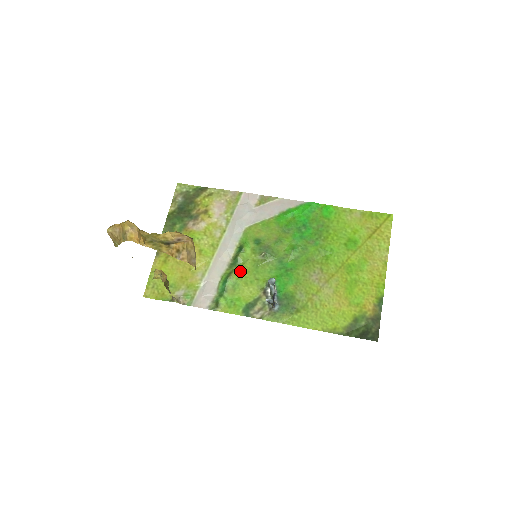
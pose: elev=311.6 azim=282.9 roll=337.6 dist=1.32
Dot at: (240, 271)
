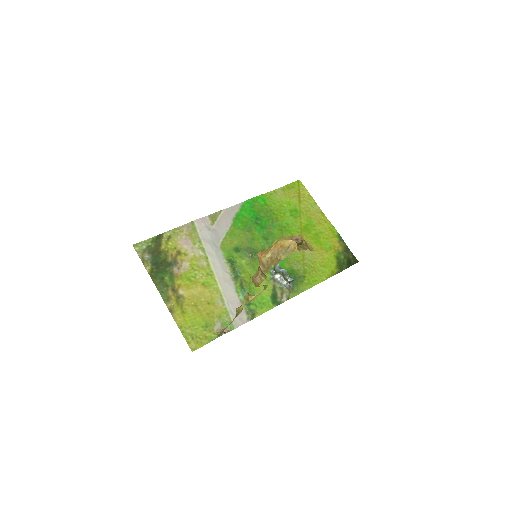
Dot at: (246, 278)
